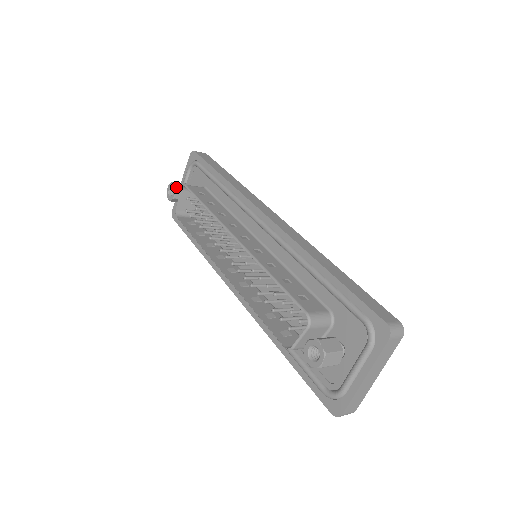
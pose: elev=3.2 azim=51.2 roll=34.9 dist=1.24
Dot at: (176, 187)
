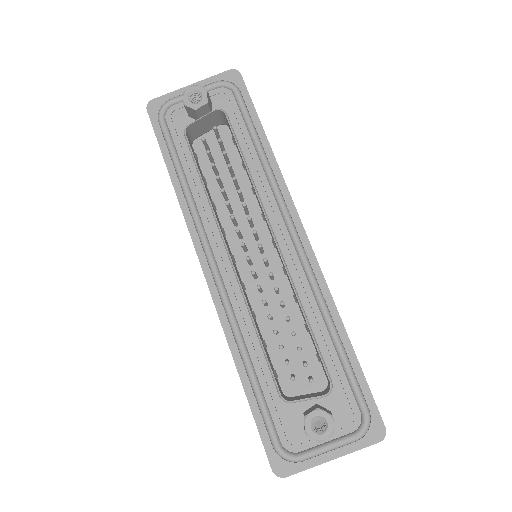
Dot at: (208, 100)
